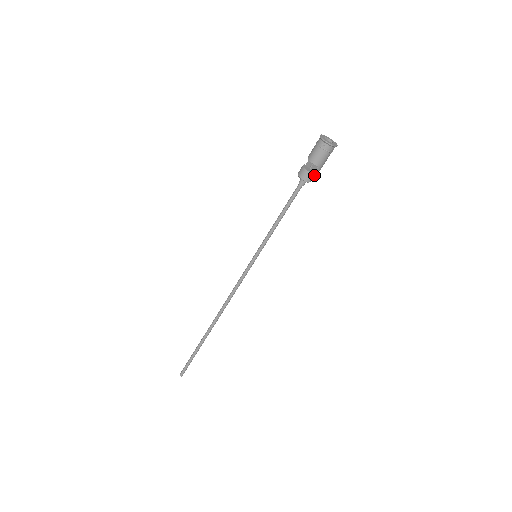
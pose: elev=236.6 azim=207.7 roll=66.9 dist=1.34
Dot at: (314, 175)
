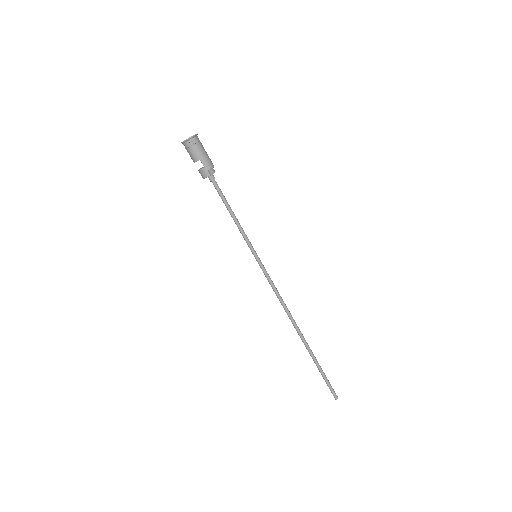
Dot at: (207, 167)
